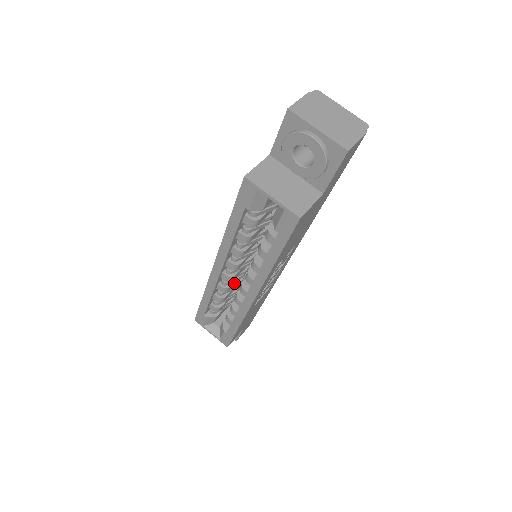
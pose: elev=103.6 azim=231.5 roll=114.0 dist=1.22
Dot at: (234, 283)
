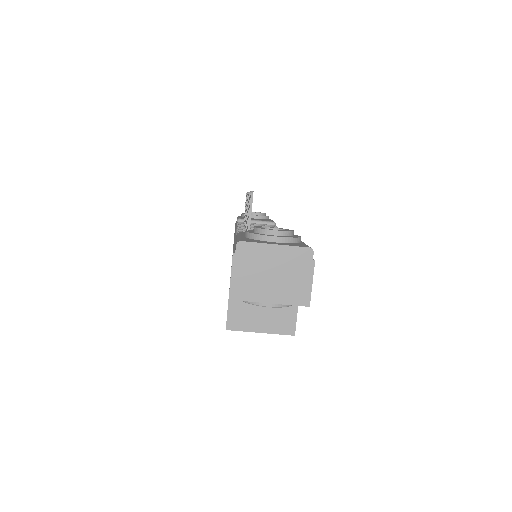
Dot at: occluded
